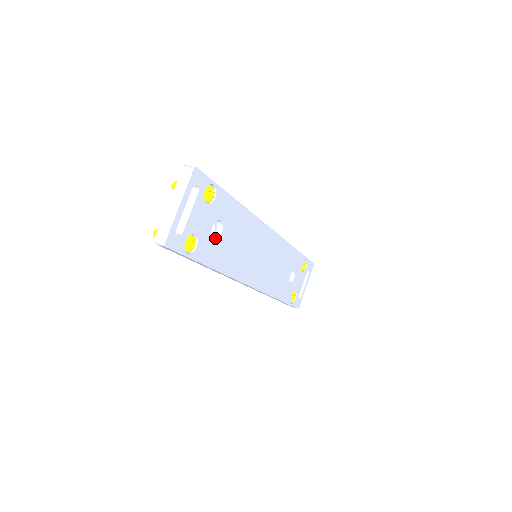
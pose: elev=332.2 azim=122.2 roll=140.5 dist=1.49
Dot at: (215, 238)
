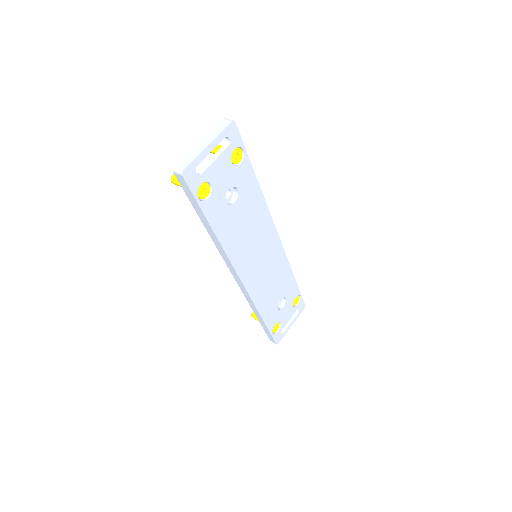
Dot at: (227, 204)
